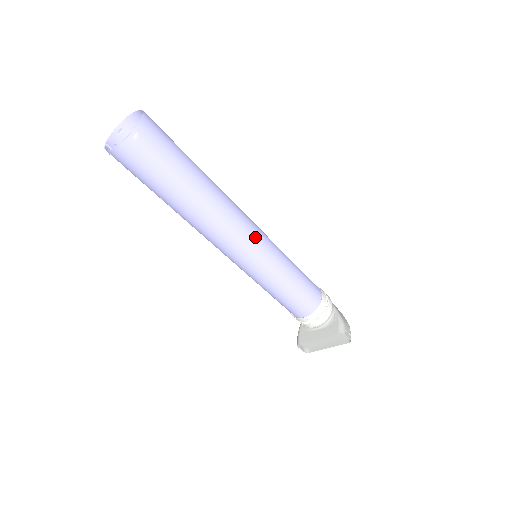
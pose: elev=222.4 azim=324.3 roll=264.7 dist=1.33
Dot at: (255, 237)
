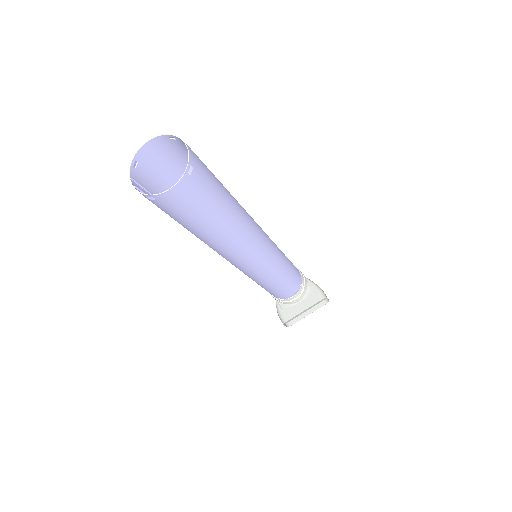
Dot at: (266, 239)
